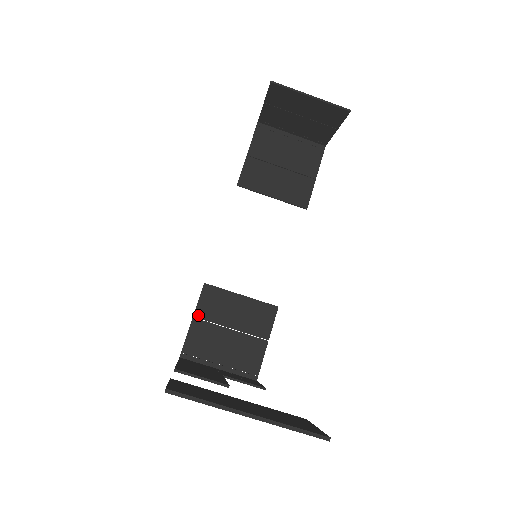
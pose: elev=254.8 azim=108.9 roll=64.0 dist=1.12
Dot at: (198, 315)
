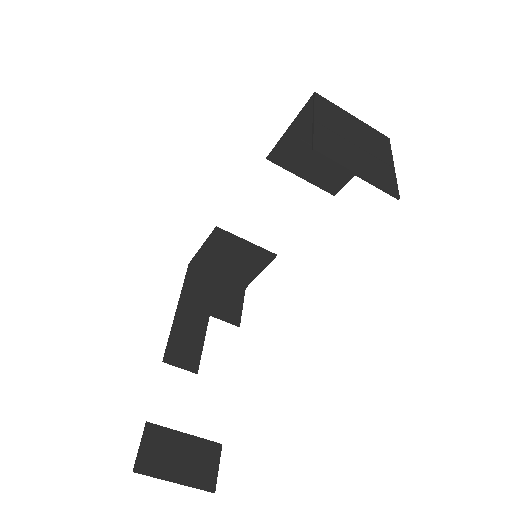
Dot at: (207, 245)
